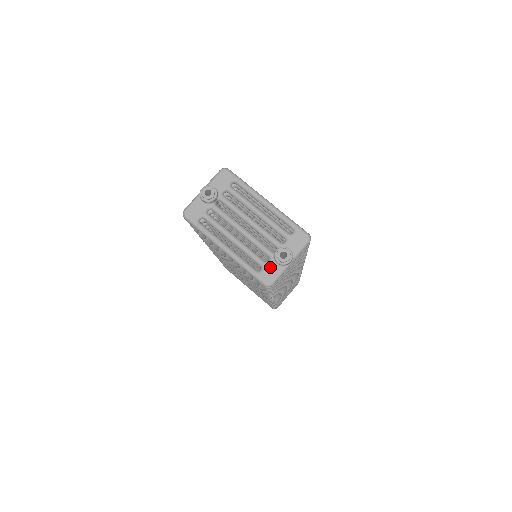
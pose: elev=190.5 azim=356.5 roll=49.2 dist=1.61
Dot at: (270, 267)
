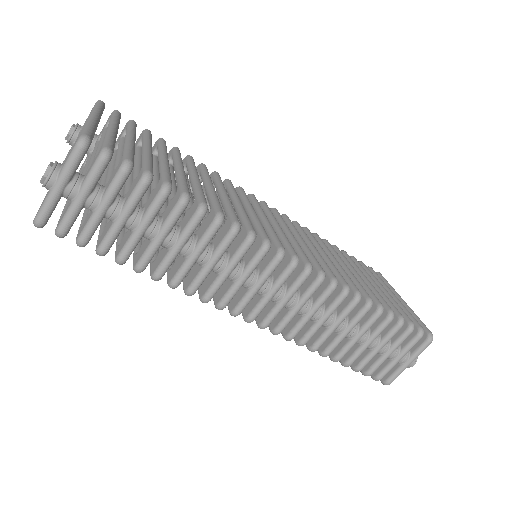
Dot at: occluded
